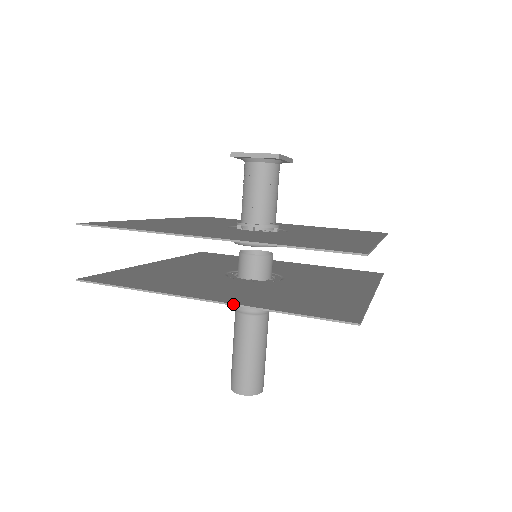
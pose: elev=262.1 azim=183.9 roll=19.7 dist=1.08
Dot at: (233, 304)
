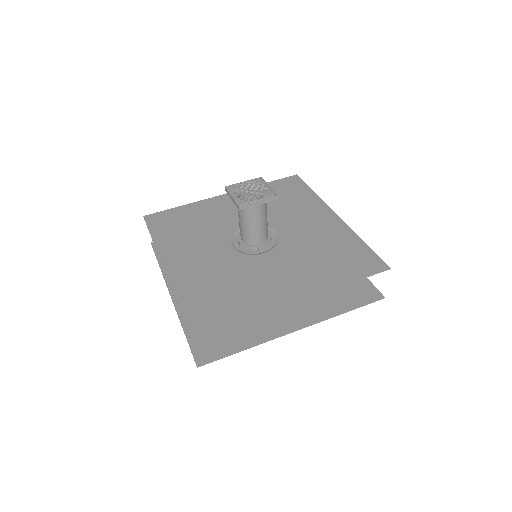
Dot at: (175, 309)
